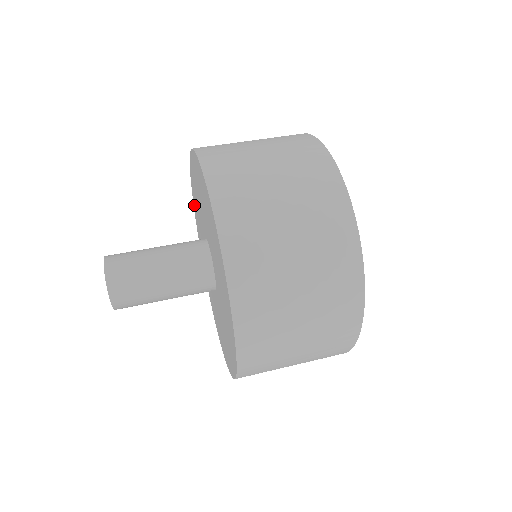
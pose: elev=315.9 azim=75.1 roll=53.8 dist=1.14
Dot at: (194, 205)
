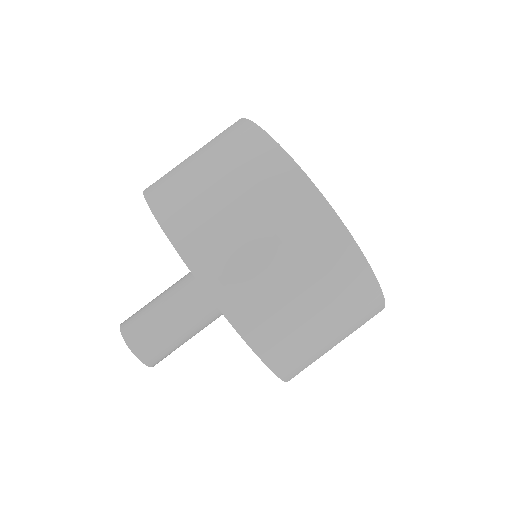
Dot at: occluded
